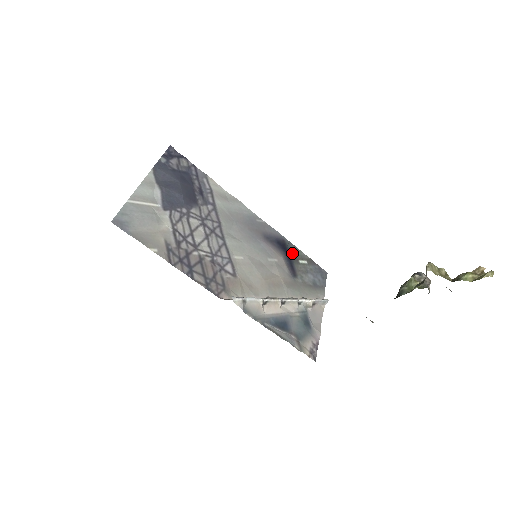
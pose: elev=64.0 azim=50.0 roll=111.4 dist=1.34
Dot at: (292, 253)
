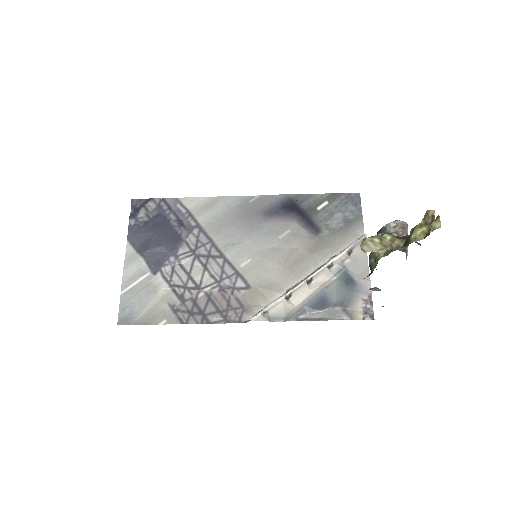
Dot at: (305, 206)
